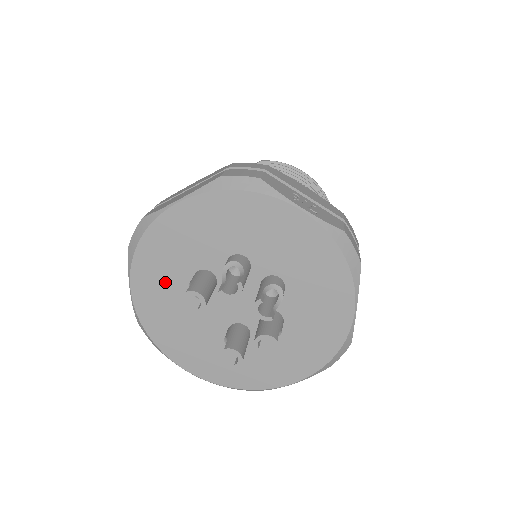
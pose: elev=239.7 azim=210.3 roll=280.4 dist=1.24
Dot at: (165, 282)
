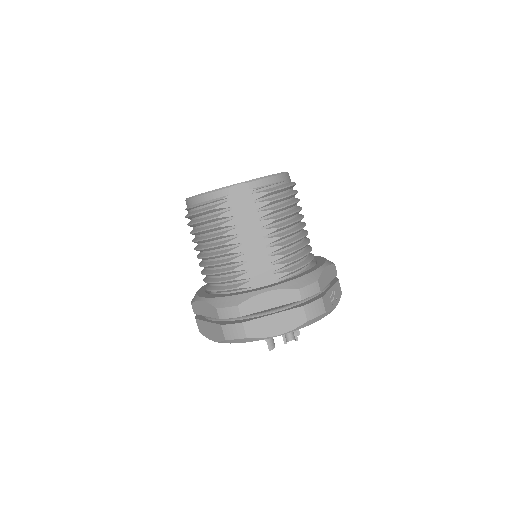
Dot at: occluded
